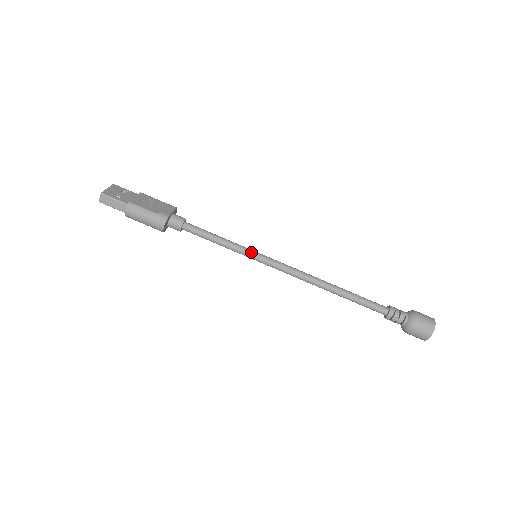
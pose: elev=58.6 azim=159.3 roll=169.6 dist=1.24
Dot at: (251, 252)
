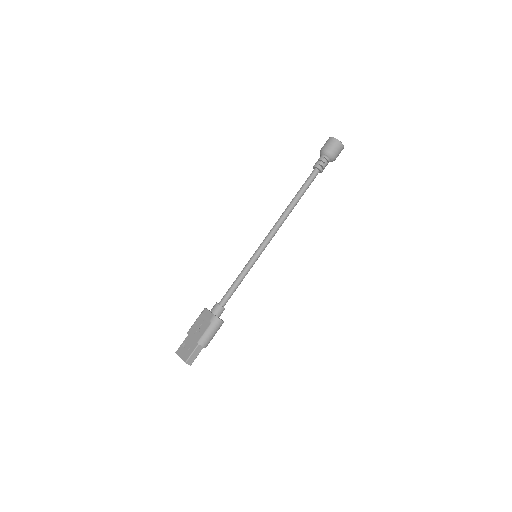
Dot at: (253, 259)
